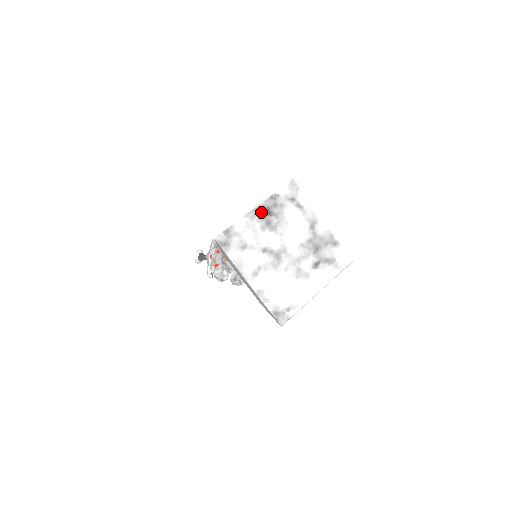
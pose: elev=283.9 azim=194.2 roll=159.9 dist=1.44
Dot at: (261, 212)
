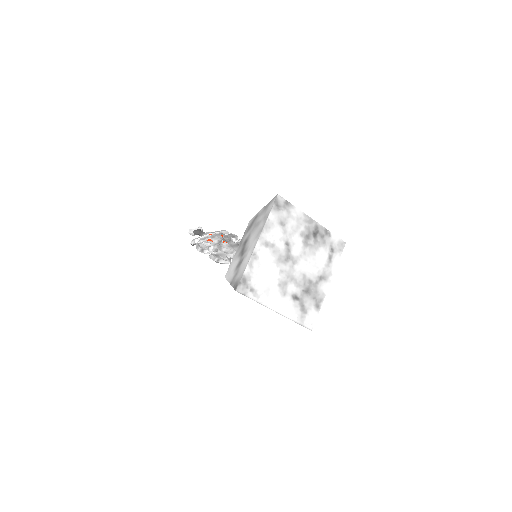
Dot at: (313, 226)
